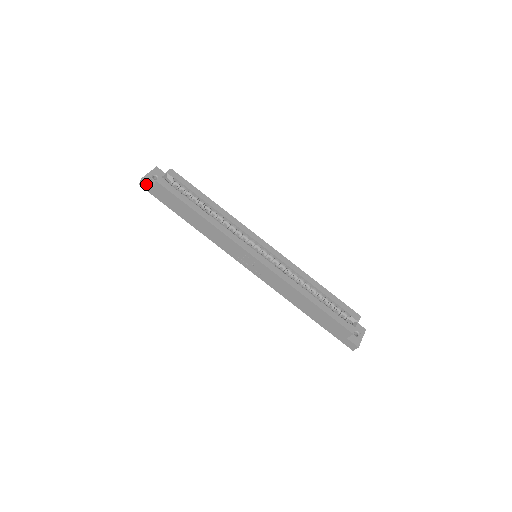
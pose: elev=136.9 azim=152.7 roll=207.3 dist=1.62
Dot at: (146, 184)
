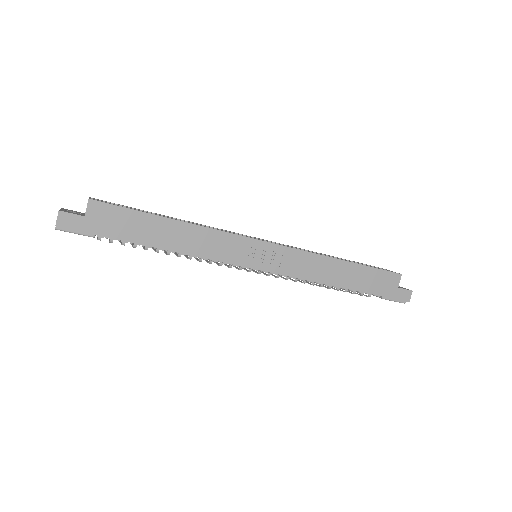
Dot at: (70, 216)
